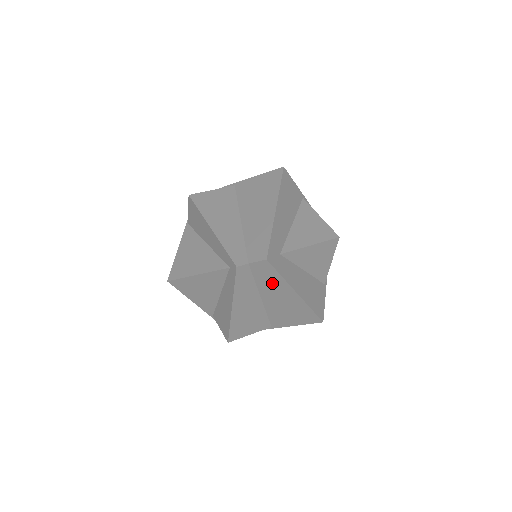
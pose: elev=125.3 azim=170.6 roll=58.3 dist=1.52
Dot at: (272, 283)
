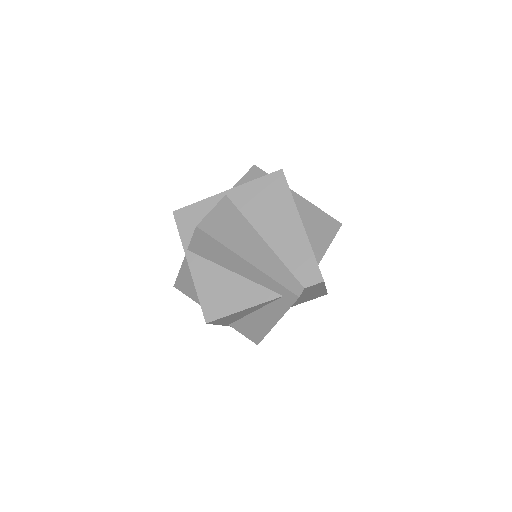
Dot at: (311, 291)
